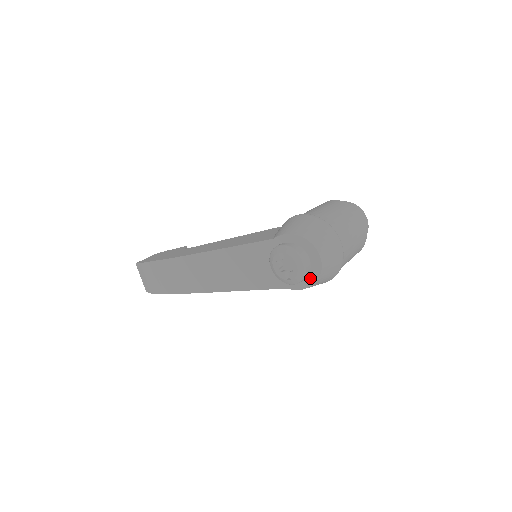
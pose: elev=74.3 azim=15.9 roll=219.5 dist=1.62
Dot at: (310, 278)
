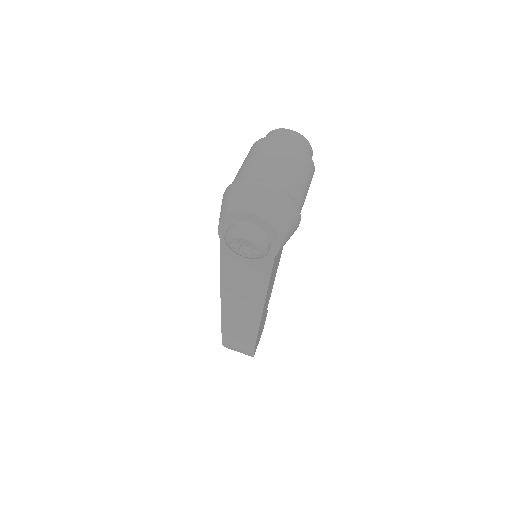
Dot at: (269, 232)
